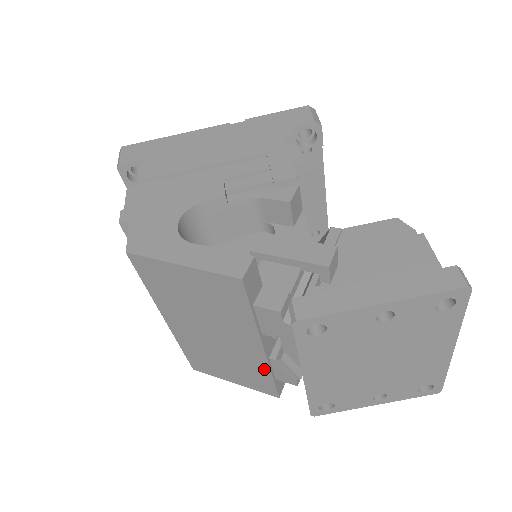
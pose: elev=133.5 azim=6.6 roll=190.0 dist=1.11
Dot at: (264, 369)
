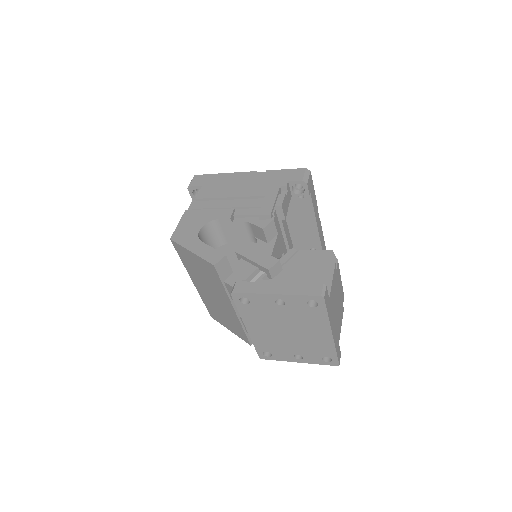
Dot at: (238, 323)
